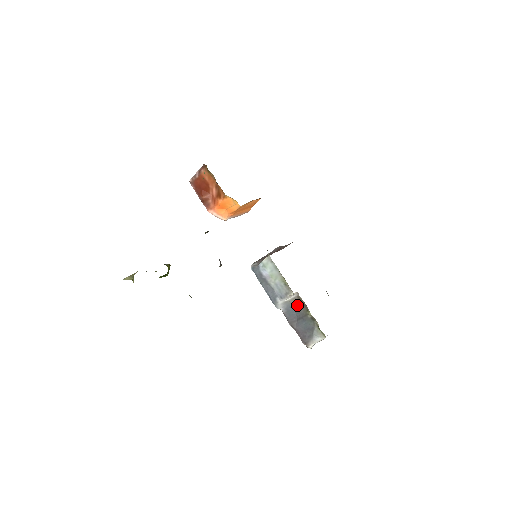
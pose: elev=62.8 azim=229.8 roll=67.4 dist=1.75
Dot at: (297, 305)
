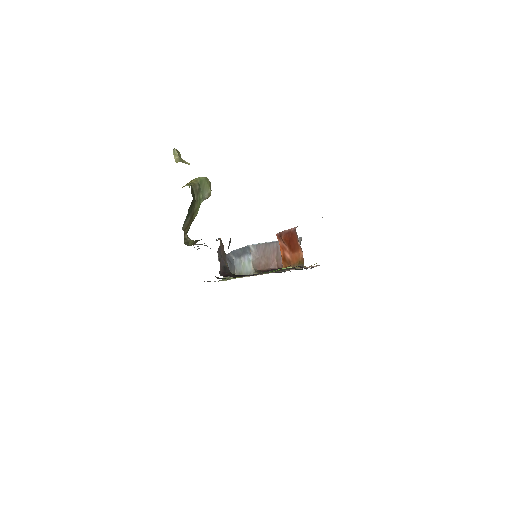
Dot at: occluded
